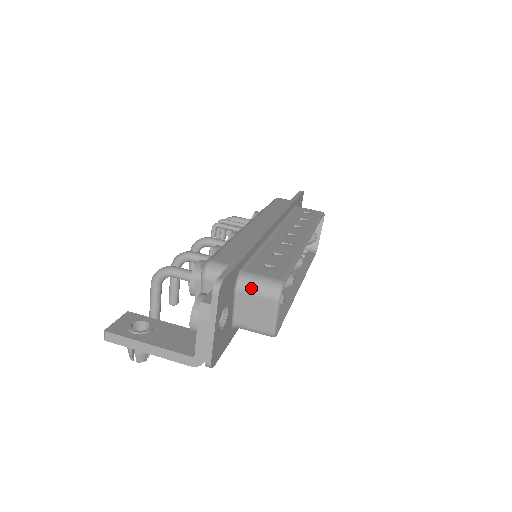
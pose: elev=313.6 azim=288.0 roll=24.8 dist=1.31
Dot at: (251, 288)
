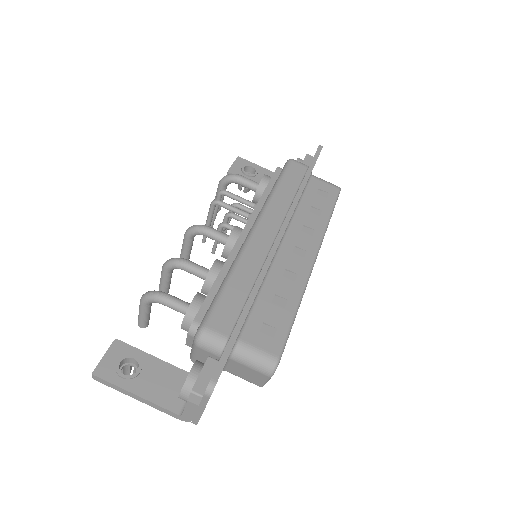
Dot at: (245, 361)
